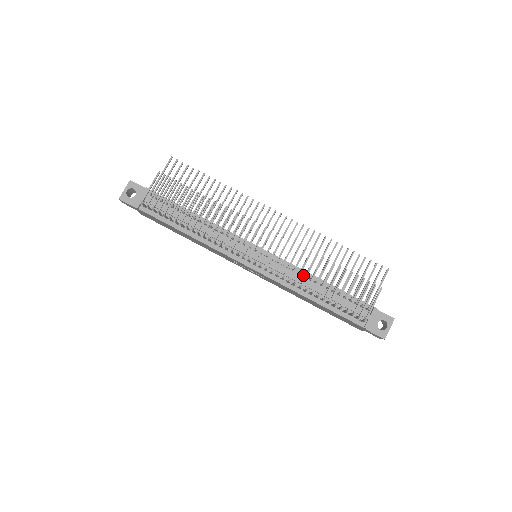
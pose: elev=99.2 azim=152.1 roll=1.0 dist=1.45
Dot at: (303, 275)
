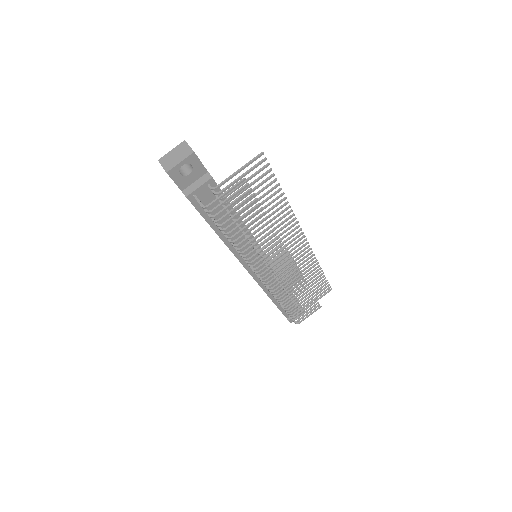
Dot at: occluded
